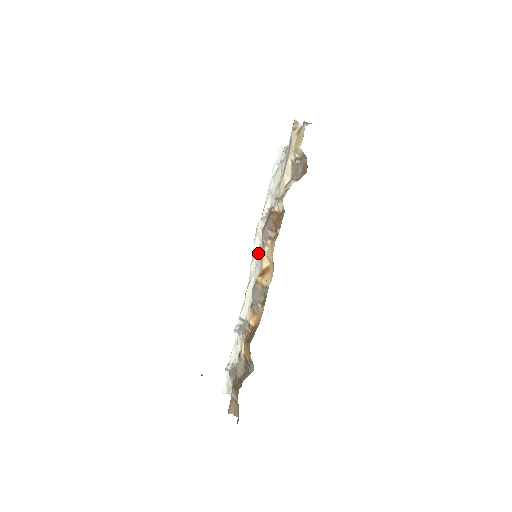
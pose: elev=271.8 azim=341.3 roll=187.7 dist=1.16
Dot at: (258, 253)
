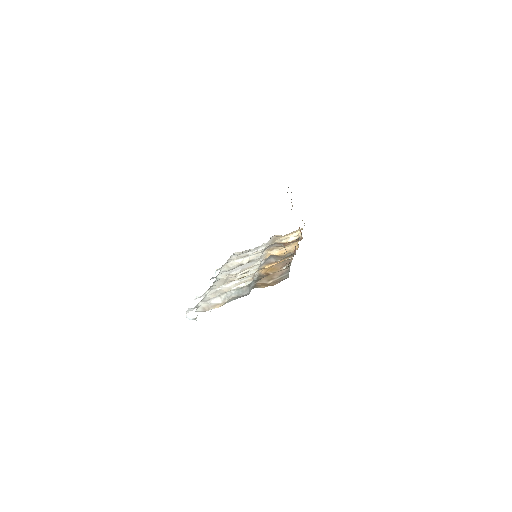
Dot at: (233, 269)
